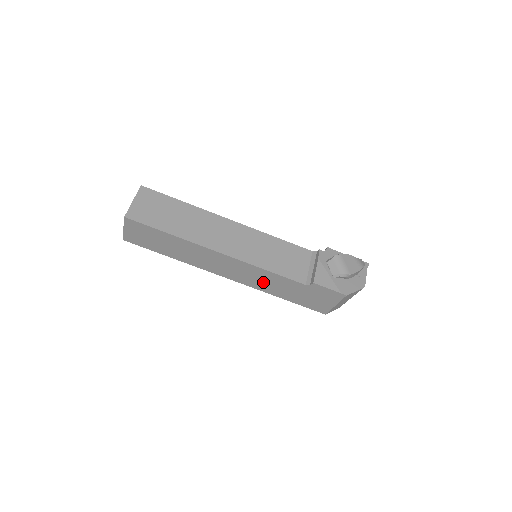
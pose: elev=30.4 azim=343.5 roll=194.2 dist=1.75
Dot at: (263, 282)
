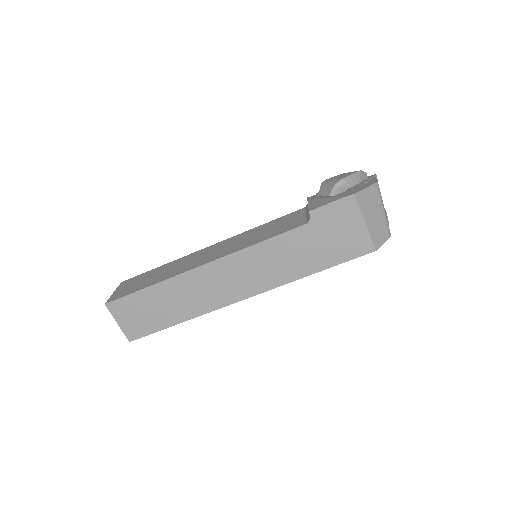
Dot at: (274, 267)
